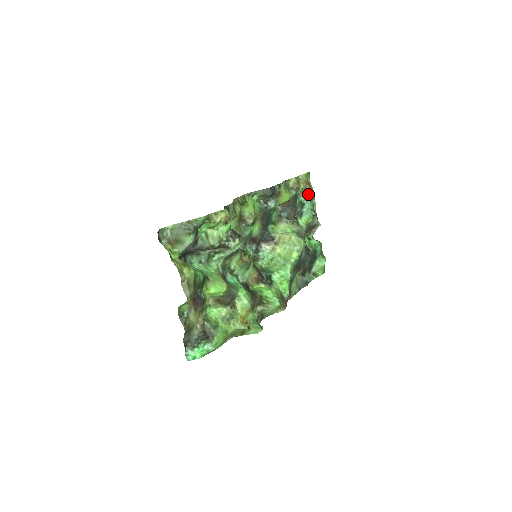
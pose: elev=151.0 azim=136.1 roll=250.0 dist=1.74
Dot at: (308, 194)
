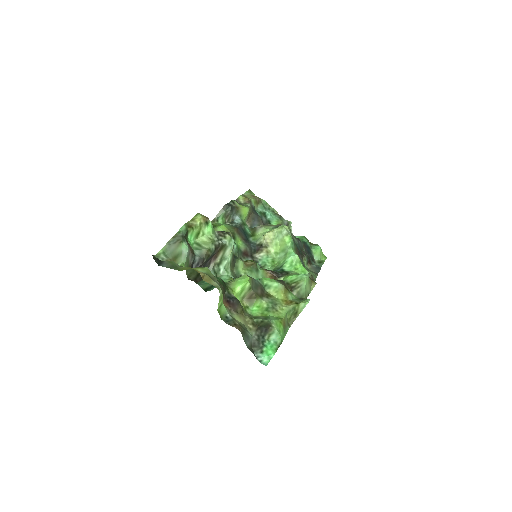
Dot at: (262, 204)
